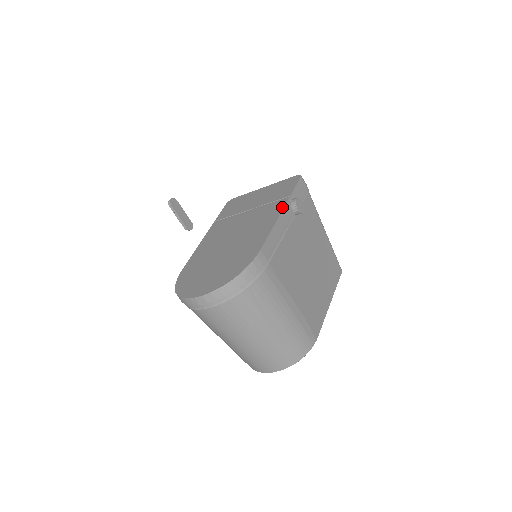
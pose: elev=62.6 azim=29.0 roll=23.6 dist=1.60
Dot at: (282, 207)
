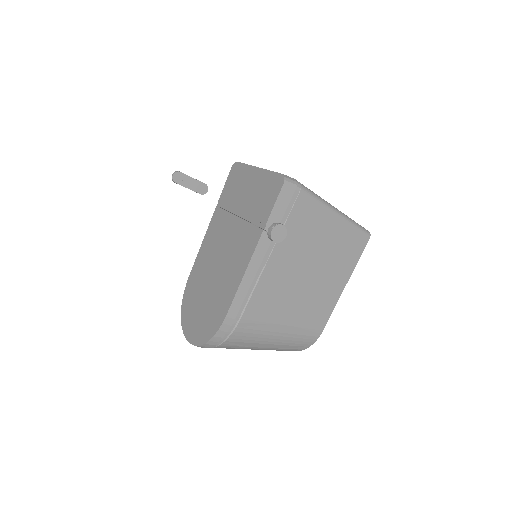
Dot at: (254, 246)
